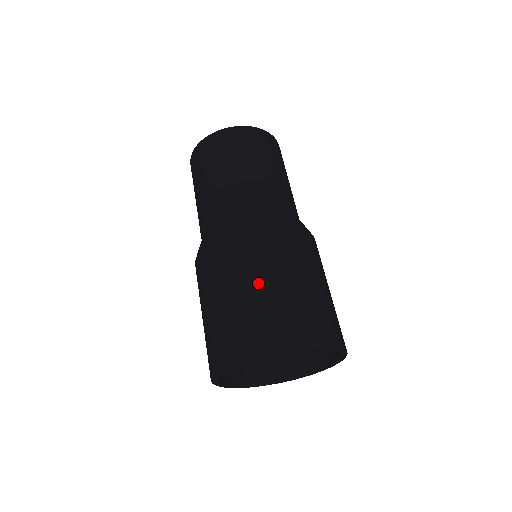
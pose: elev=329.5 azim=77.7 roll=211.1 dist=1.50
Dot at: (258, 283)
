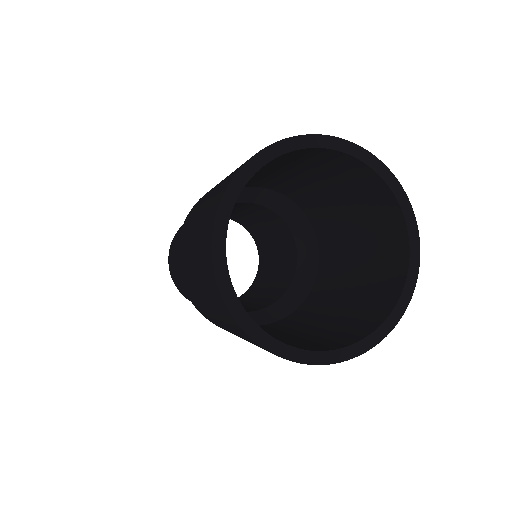
Dot at: occluded
